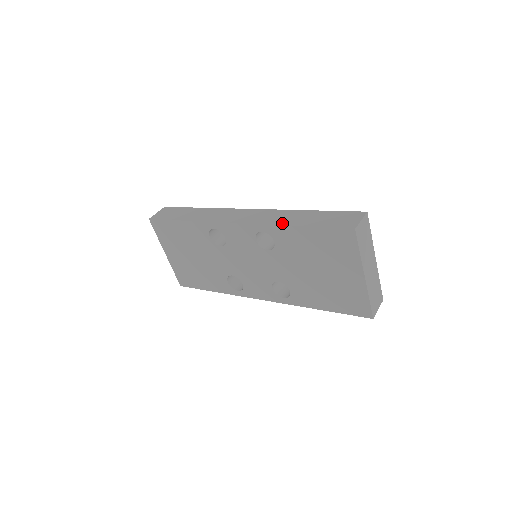
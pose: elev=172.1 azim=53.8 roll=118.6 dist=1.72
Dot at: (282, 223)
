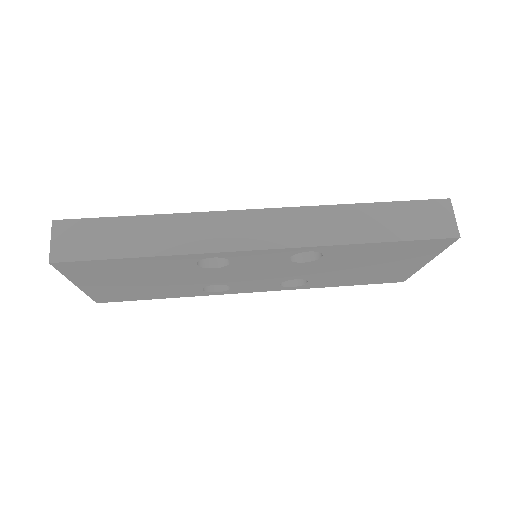
Dot at: (348, 239)
